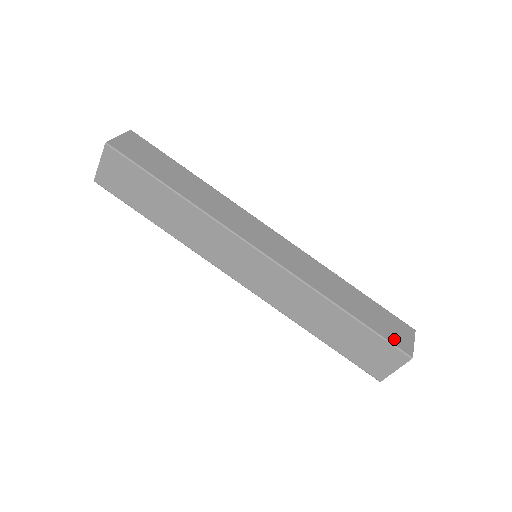
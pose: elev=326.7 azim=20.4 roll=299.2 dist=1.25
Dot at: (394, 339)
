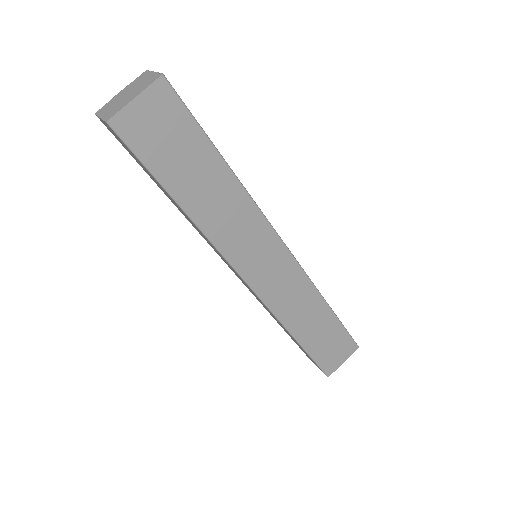
Dot at: occluded
